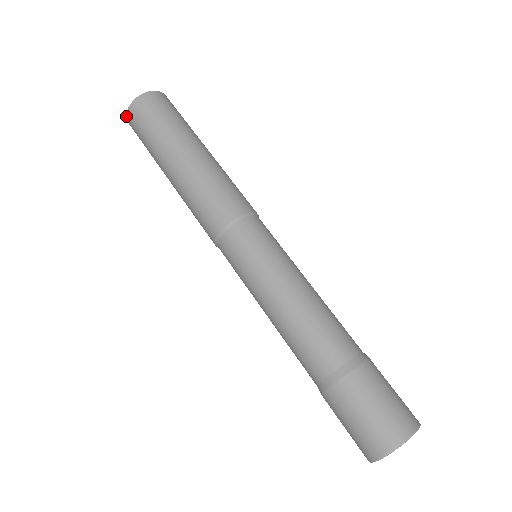
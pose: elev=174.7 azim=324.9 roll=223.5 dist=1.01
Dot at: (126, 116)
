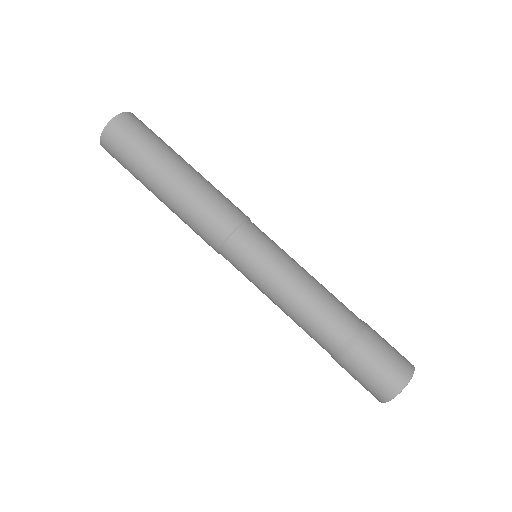
Dot at: occluded
